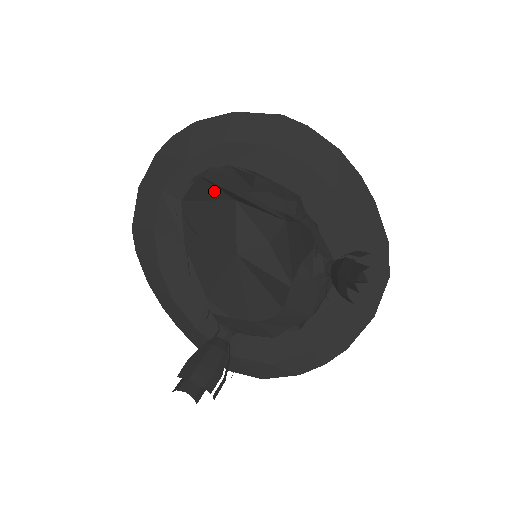
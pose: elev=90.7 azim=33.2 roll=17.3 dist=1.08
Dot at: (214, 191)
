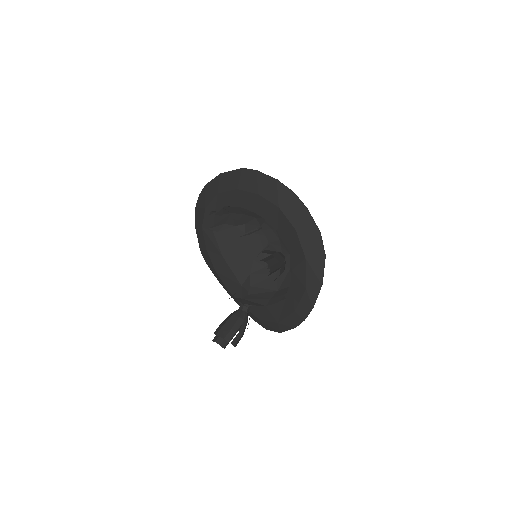
Dot at: occluded
